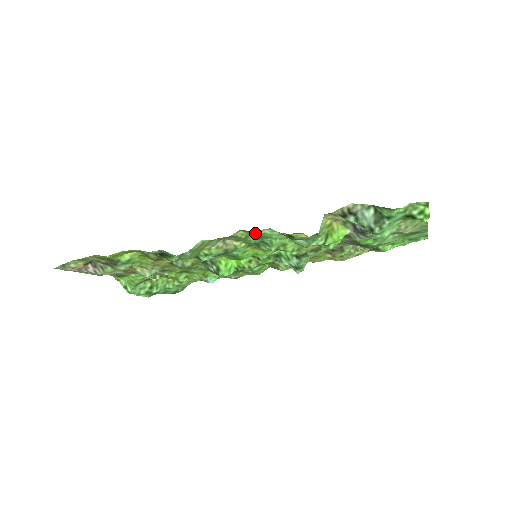
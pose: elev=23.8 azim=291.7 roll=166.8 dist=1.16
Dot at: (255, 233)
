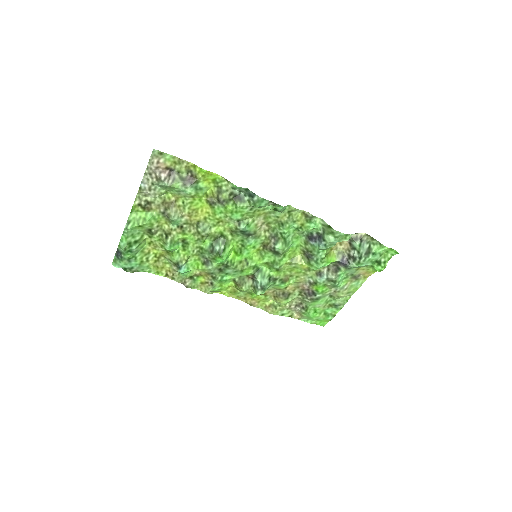
Dot at: (307, 220)
